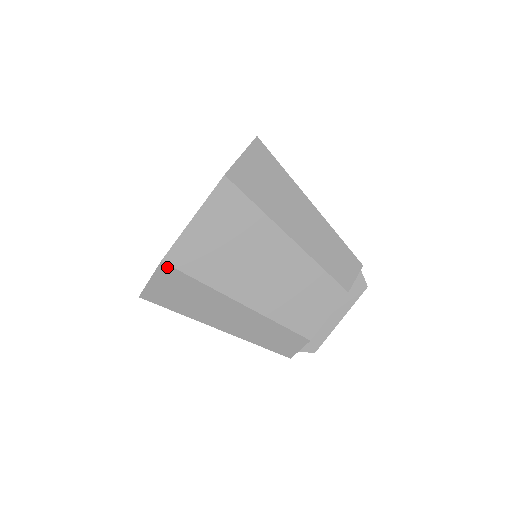
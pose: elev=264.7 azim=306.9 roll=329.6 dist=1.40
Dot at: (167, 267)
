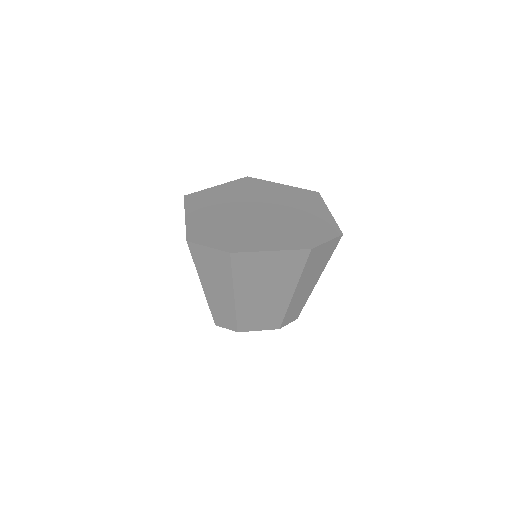
Dot at: (228, 256)
